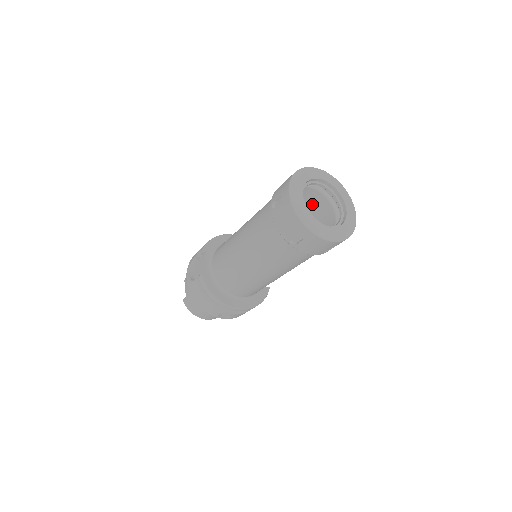
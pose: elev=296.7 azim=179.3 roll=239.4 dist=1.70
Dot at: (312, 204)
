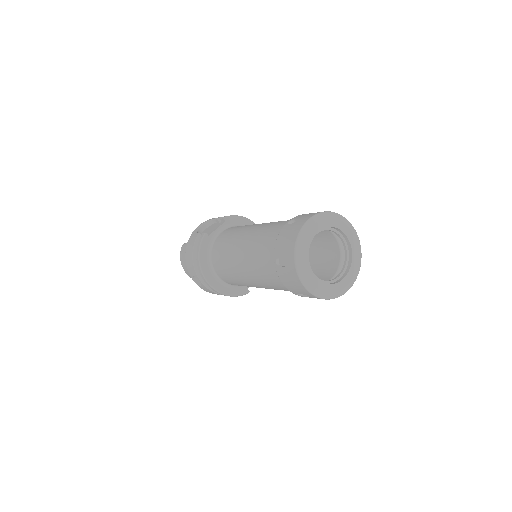
Dot at: (327, 252)
